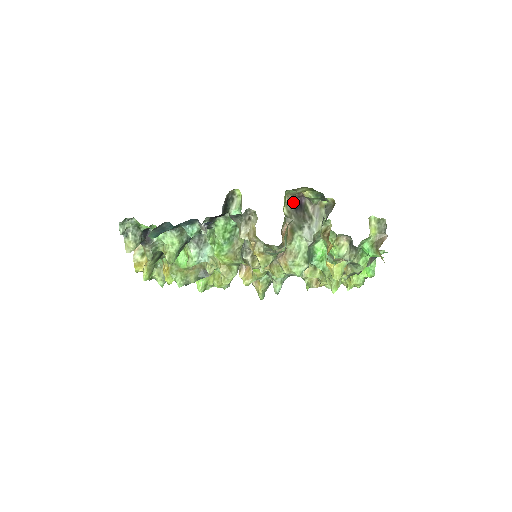
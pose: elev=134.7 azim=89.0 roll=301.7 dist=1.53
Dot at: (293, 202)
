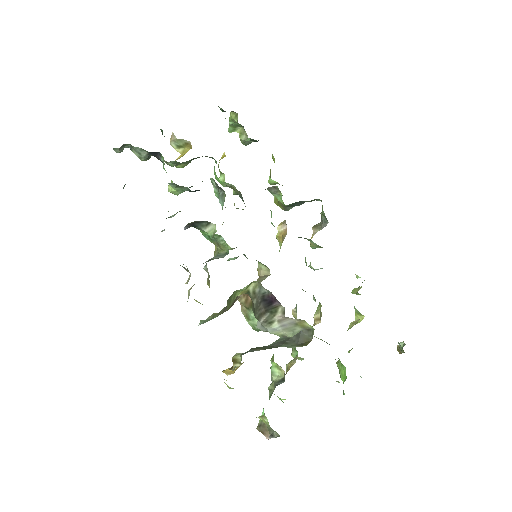
Dot at: (265, 291)
